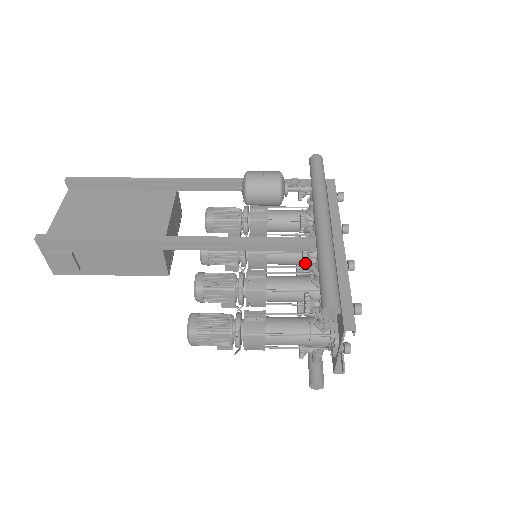
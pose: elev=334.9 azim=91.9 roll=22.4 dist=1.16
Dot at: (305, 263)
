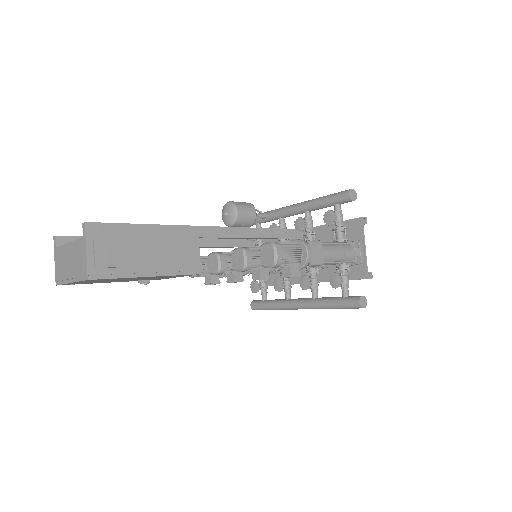
Dot at: (304, 220)
